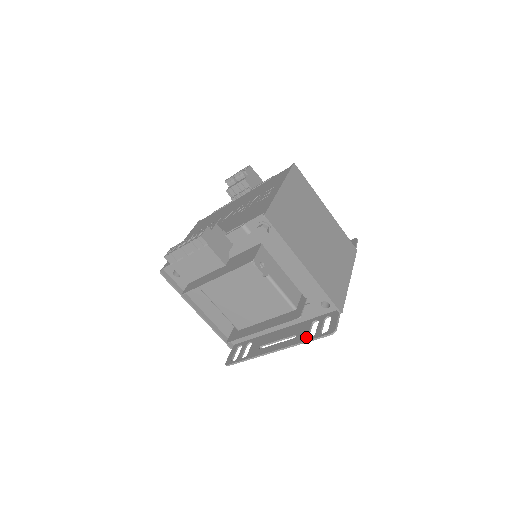
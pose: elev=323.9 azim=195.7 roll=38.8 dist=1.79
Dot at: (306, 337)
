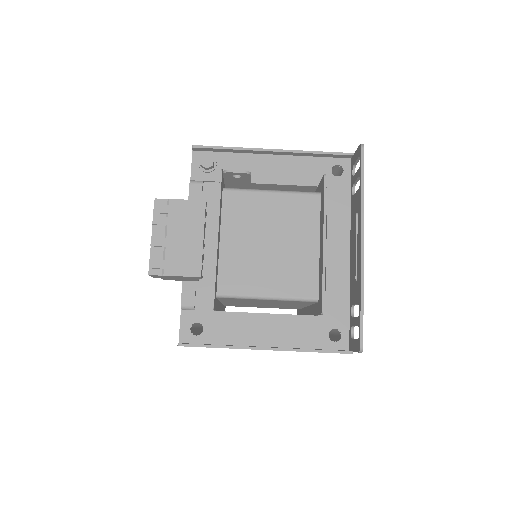
Dot at: (359, 190)
